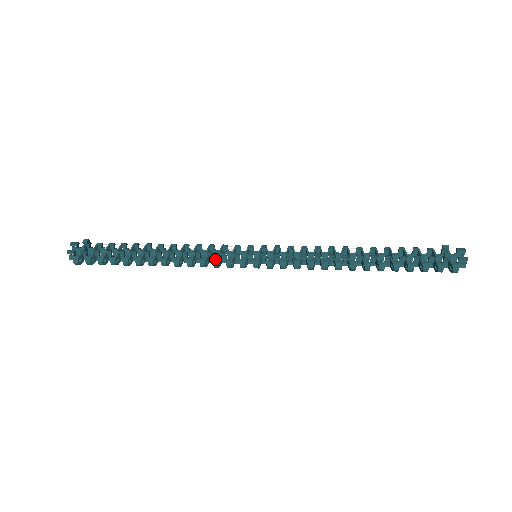
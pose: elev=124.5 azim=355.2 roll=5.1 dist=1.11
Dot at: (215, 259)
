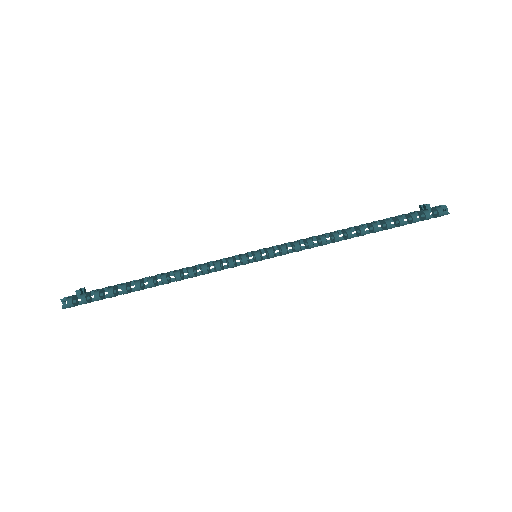
Dot at: (216, 261)
